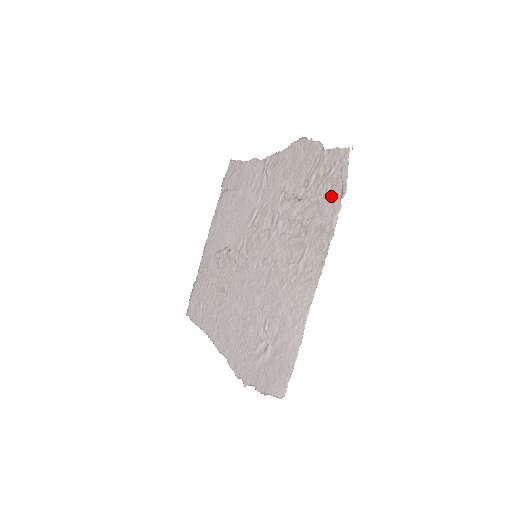
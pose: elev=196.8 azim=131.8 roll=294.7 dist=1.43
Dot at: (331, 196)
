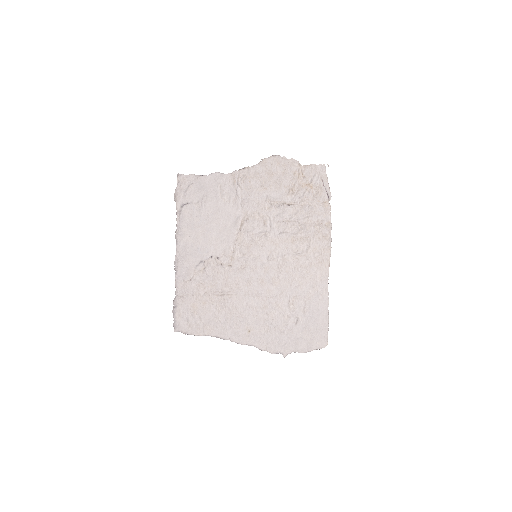
Dot at: (319, 200)
